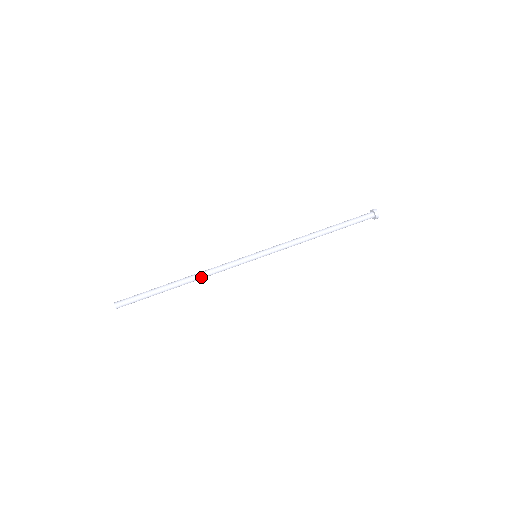
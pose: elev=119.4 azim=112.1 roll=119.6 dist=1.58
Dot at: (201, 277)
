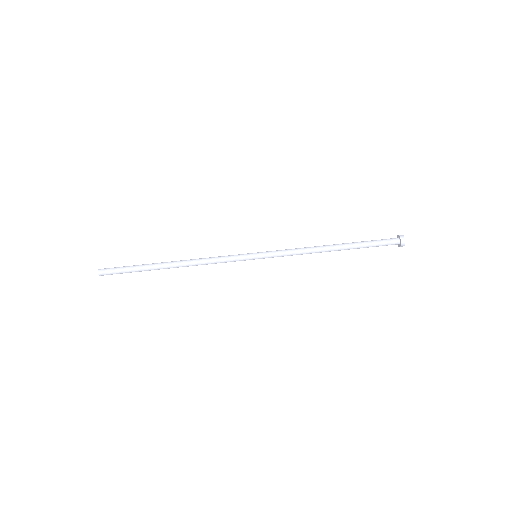
Dot at: occluded
